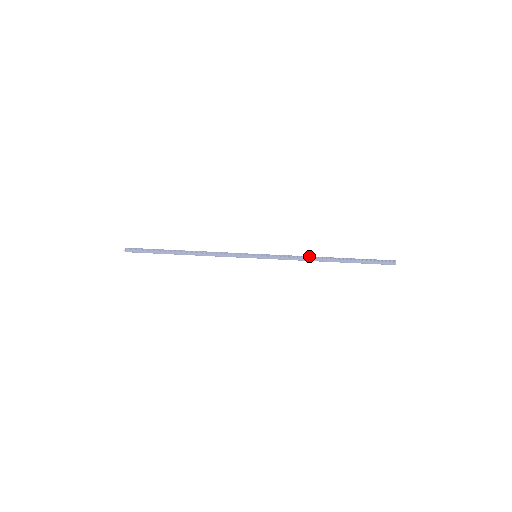
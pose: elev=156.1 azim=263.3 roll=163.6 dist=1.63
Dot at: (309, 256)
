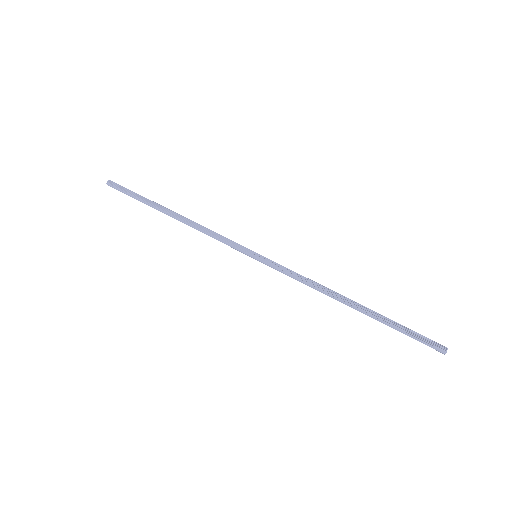
Dot at: (325, 287)
